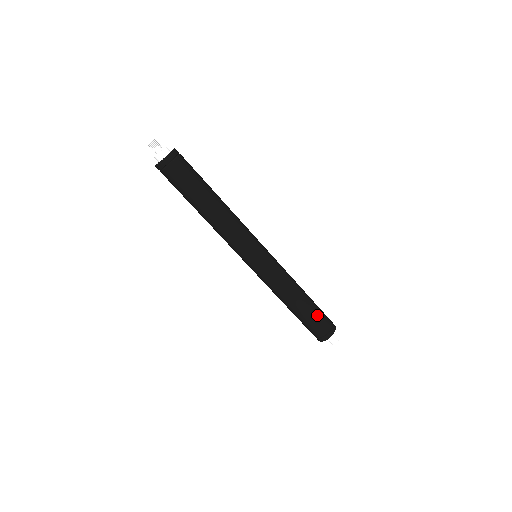
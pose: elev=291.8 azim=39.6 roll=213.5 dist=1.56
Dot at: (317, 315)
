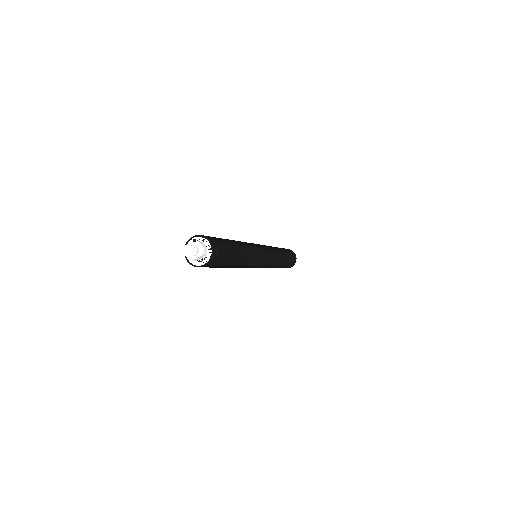
Dot at: (286, 266)
